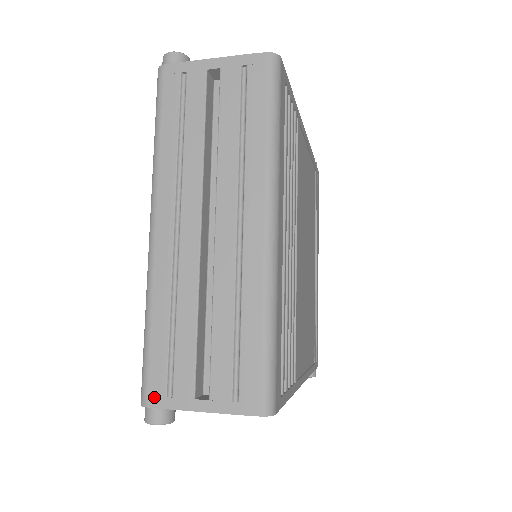
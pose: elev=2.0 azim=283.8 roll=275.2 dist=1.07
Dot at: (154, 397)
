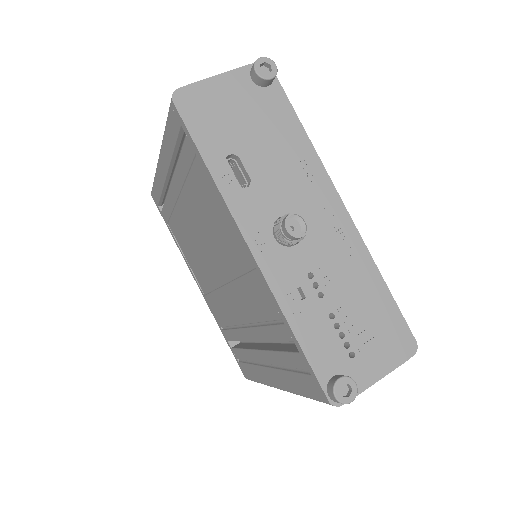
Dot at: occluded
